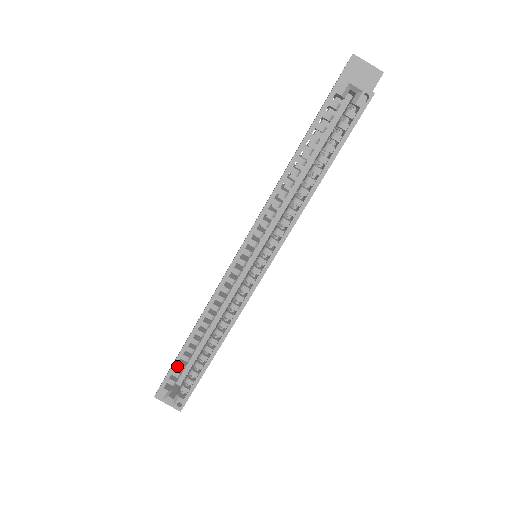
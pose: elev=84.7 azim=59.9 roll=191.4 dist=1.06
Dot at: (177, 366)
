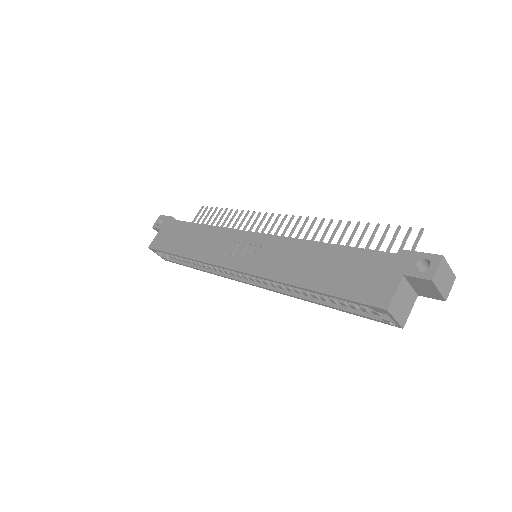
Dot at: occluded
